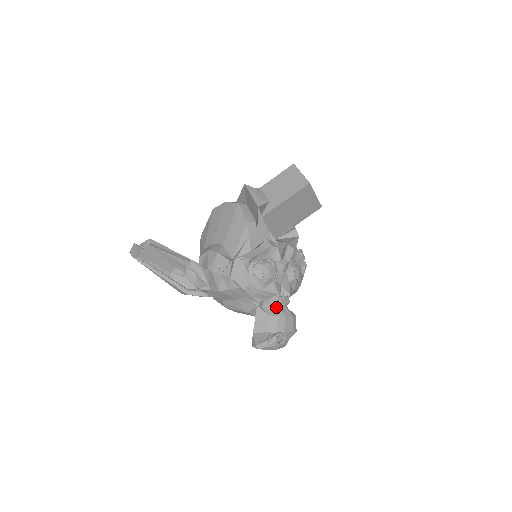
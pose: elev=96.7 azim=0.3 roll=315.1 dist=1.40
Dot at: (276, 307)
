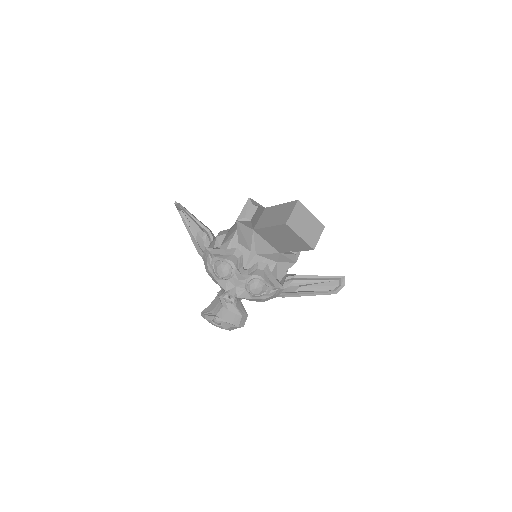
Dot at: (222, 299)
